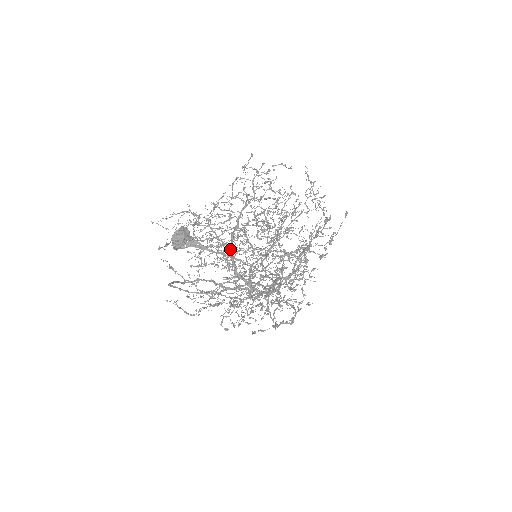
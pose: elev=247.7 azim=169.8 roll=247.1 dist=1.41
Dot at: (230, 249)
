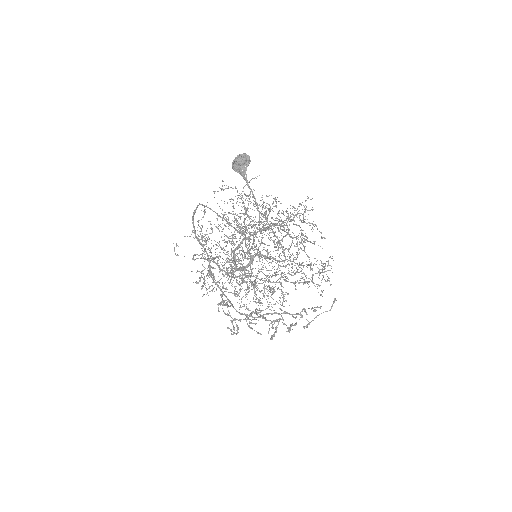
Dot at: occluded
